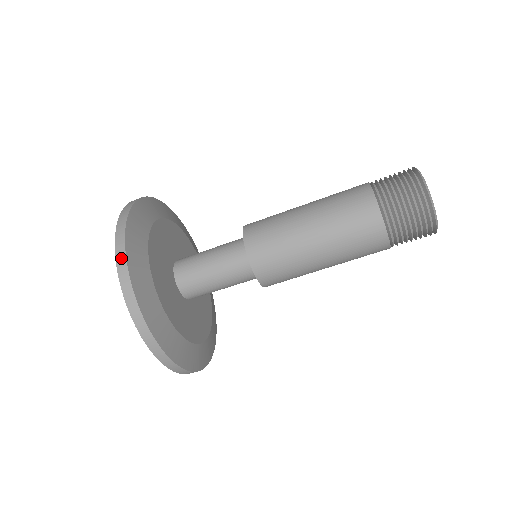
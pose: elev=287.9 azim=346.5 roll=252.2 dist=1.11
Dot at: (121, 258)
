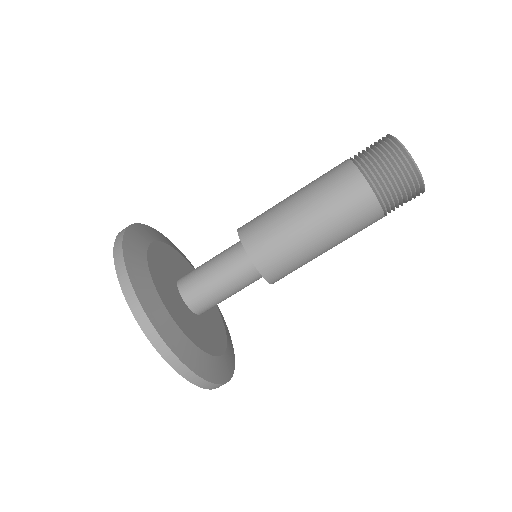
Dot at: (127, 288)
